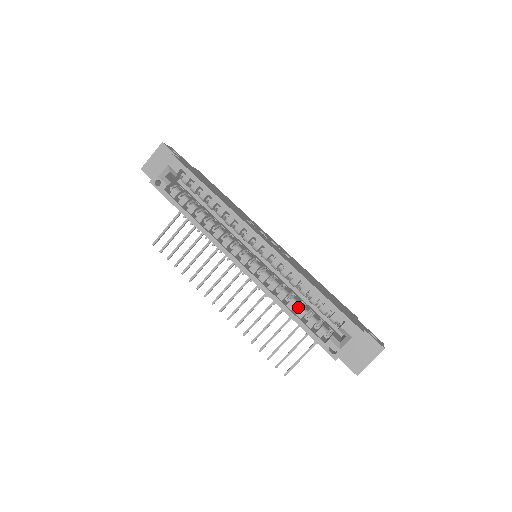
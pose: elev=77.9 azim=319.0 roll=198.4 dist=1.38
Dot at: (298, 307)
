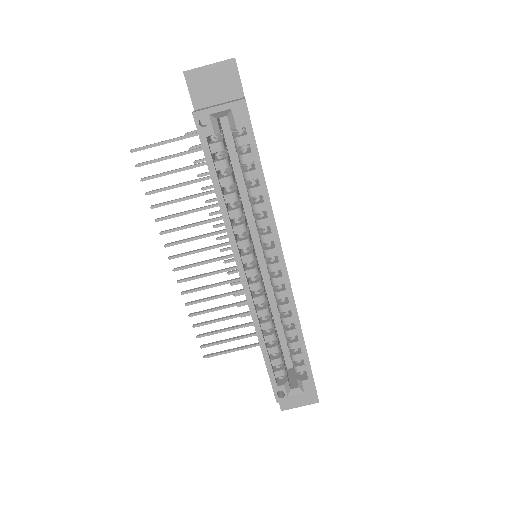
Dot at: occluded
